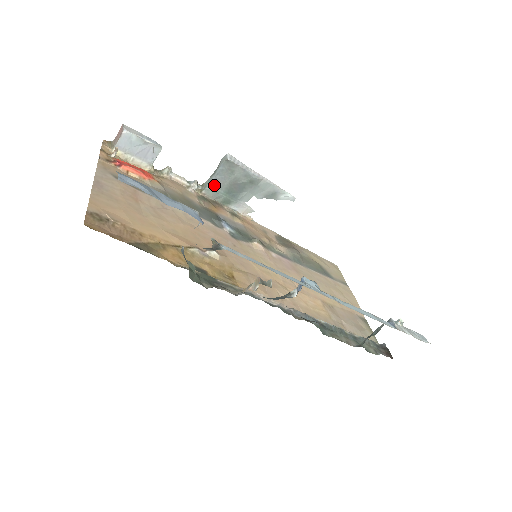
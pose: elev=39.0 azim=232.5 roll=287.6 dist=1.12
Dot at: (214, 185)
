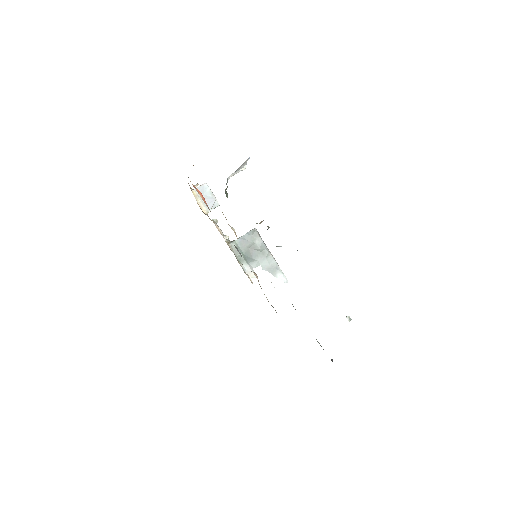
Dot at: (239, 244)
